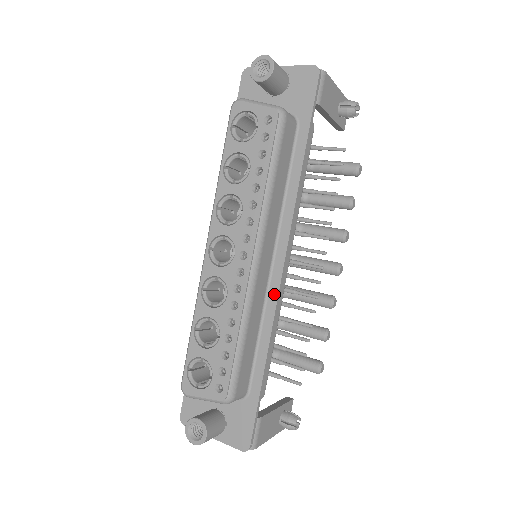
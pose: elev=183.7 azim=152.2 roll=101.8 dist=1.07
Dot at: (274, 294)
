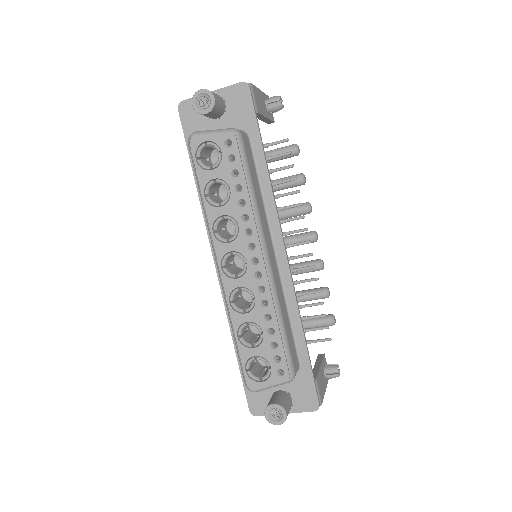
Dot at: (288, 280)
